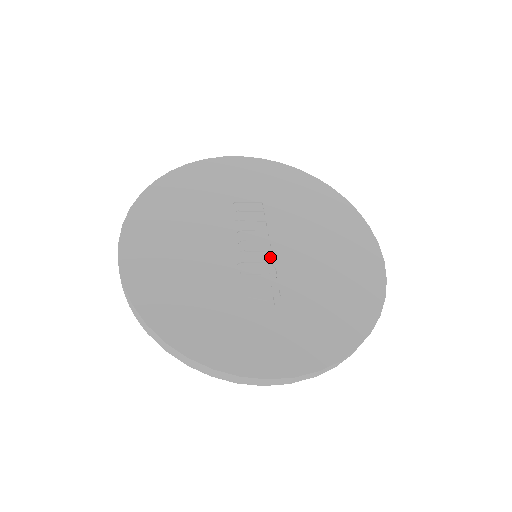
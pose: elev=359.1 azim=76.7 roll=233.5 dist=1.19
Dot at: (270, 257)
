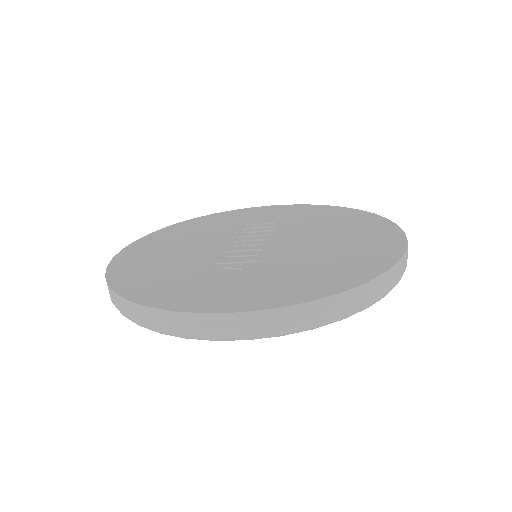
Dot at: (265, 247)
